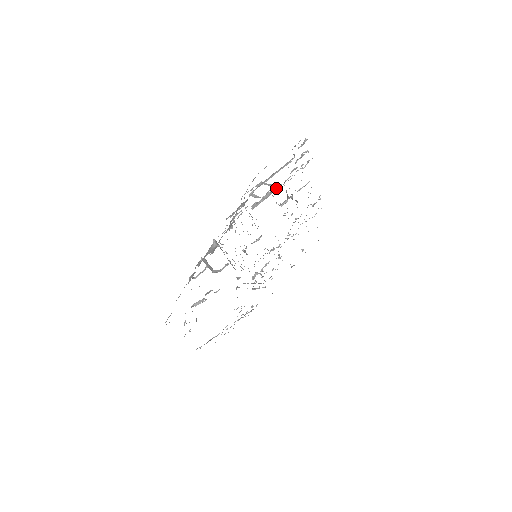
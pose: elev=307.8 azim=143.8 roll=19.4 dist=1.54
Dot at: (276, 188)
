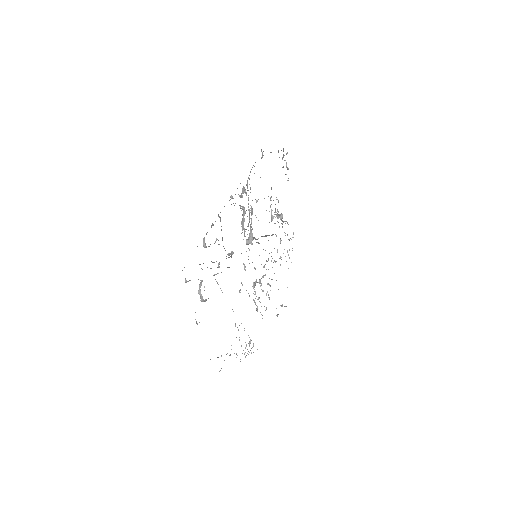
Dot at: occluded
